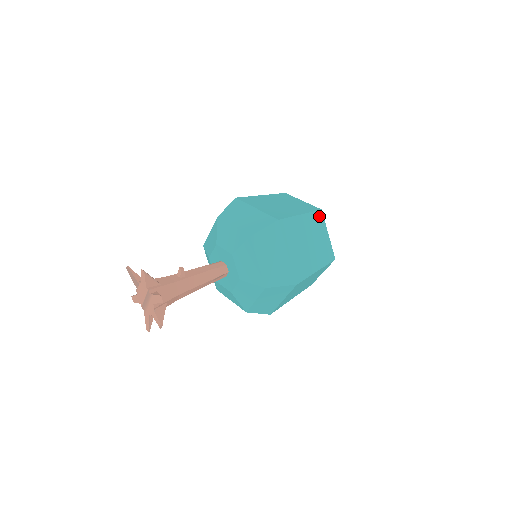
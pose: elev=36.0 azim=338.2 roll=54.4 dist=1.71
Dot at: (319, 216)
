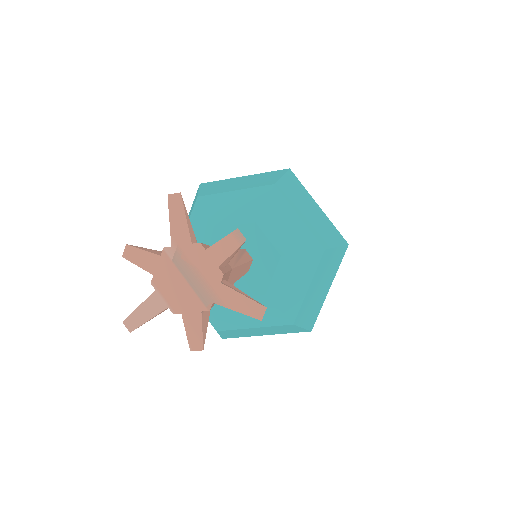
Dot at: occluded
